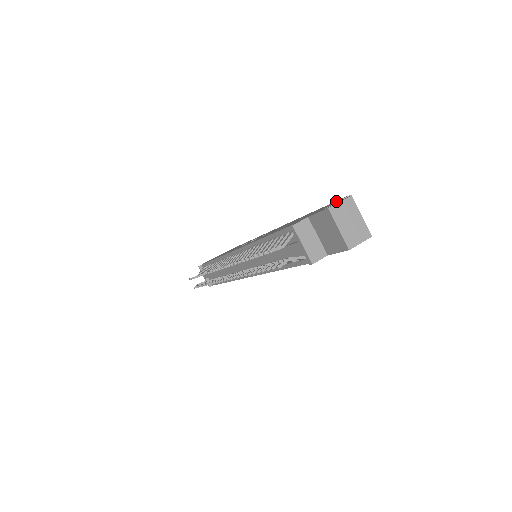
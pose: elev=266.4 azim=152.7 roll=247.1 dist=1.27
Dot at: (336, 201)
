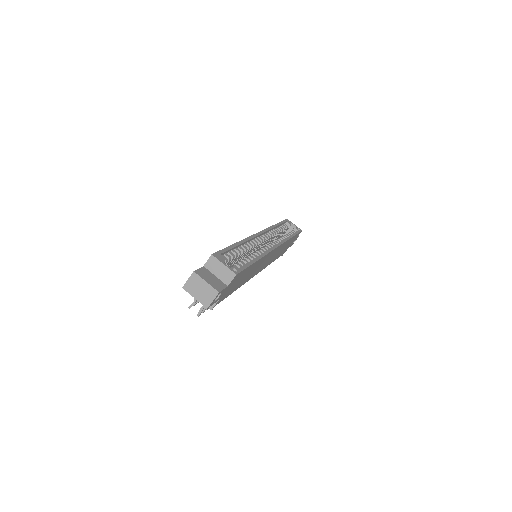
Dot at: occluded
